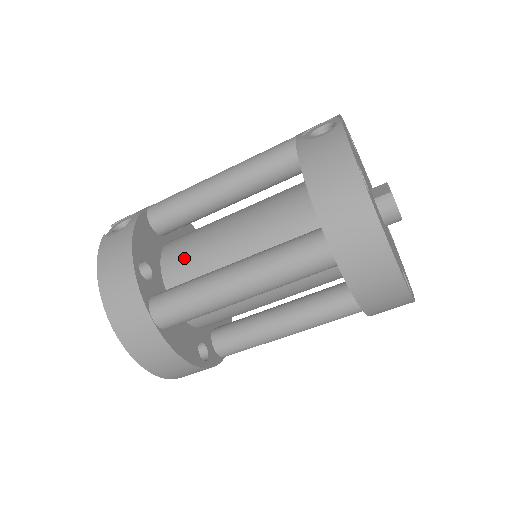
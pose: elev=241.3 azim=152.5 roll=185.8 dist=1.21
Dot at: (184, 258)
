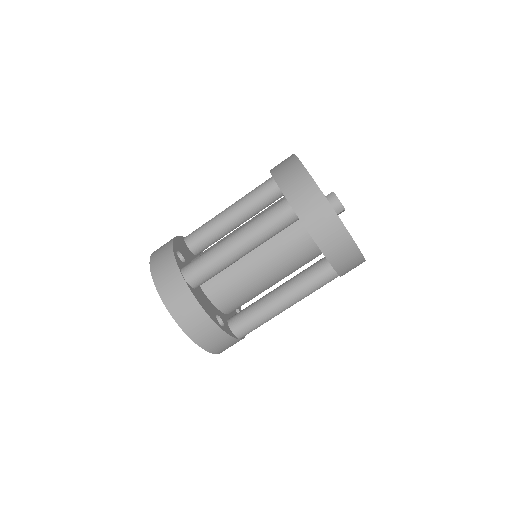
Dot at: occluded
